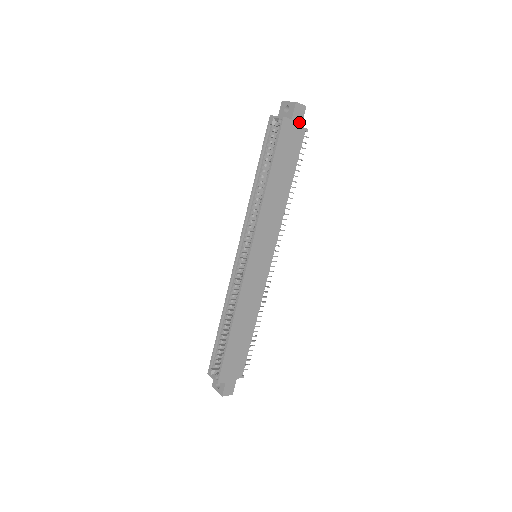
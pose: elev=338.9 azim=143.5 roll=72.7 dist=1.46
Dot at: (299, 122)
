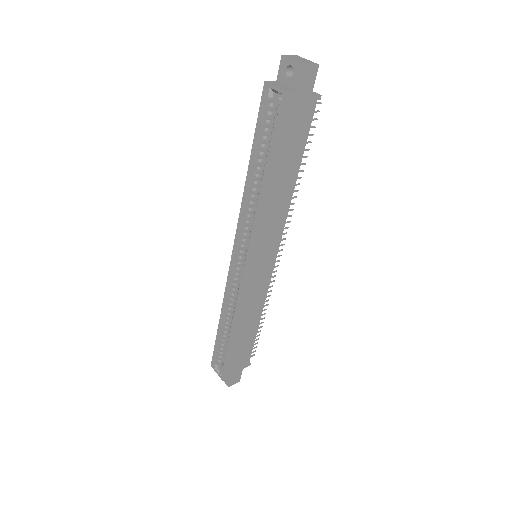
Dot at: (308, 90)
